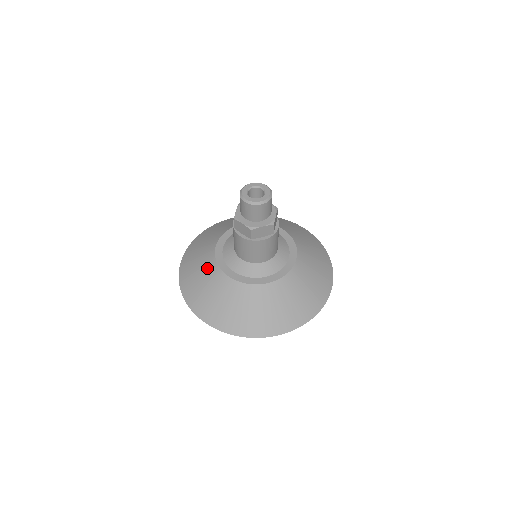
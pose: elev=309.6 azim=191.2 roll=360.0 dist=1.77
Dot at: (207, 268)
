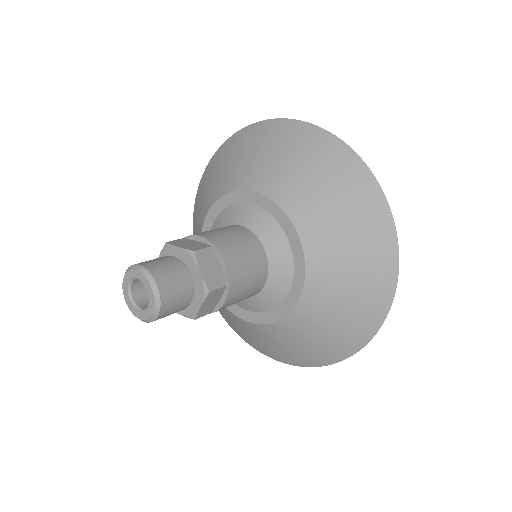
Dot at: occluded
